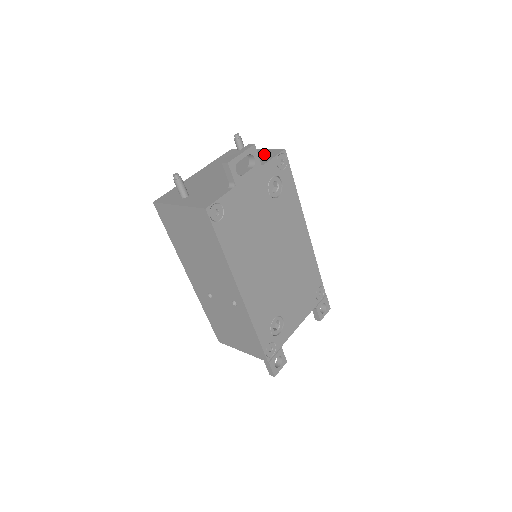
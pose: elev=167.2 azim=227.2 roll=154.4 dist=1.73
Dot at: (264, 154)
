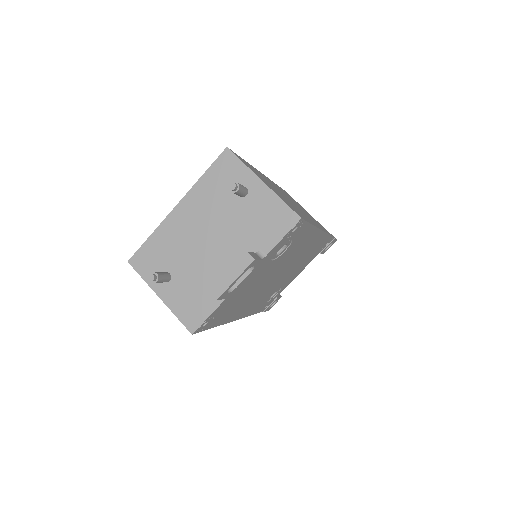
Dot at: (271, 215)
